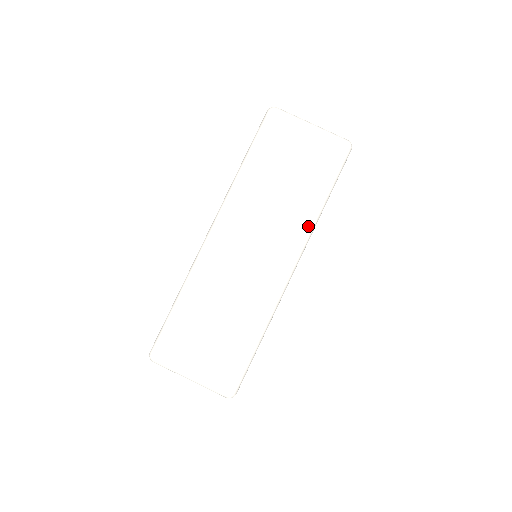
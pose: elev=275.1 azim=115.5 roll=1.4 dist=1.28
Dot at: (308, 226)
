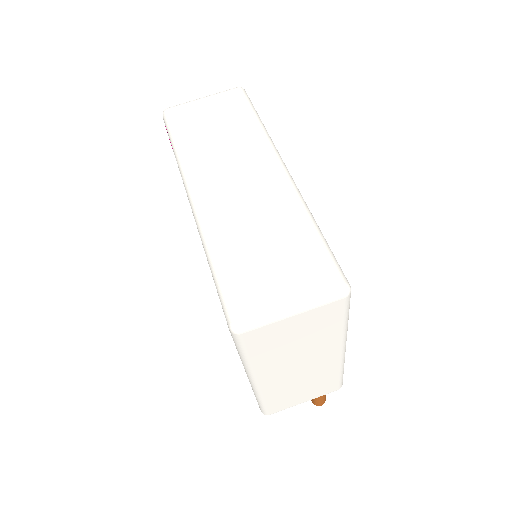
Dot at: (265, 138)
